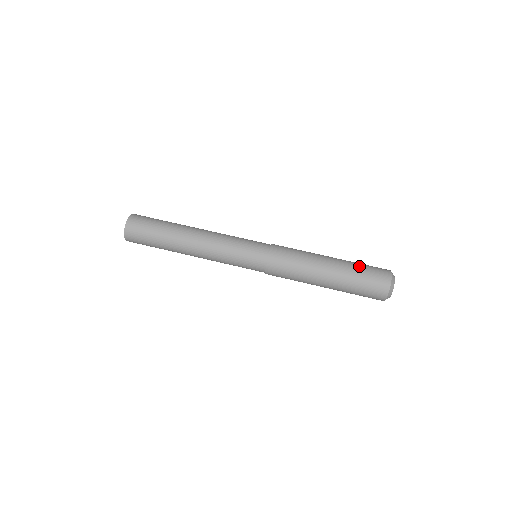
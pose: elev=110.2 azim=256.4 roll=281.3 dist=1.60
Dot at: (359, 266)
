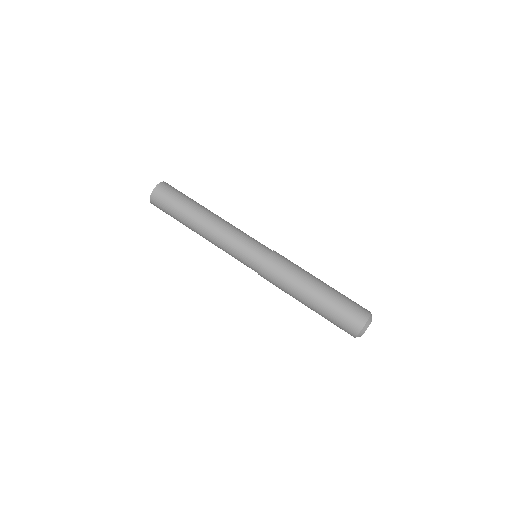
Dot at: (341, 301)
